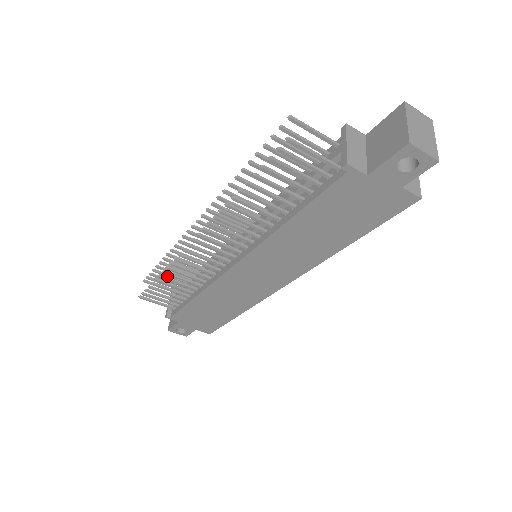
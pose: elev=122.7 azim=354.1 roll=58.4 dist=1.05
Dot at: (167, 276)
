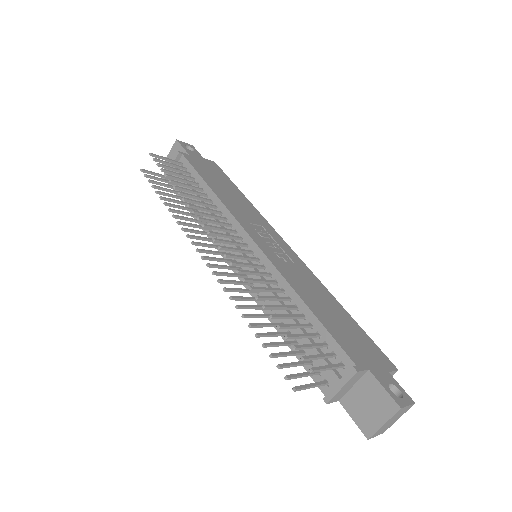
Dot at: (174, 174)
